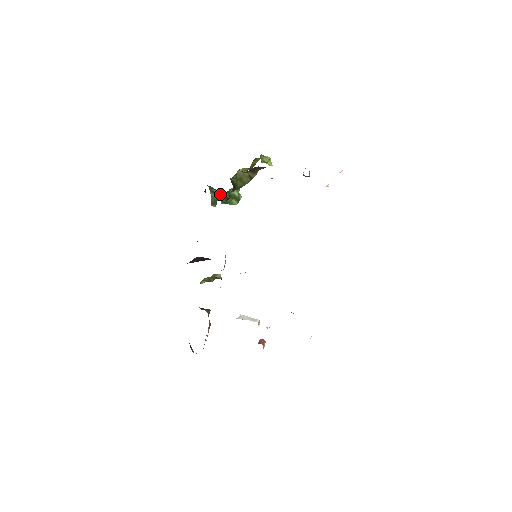
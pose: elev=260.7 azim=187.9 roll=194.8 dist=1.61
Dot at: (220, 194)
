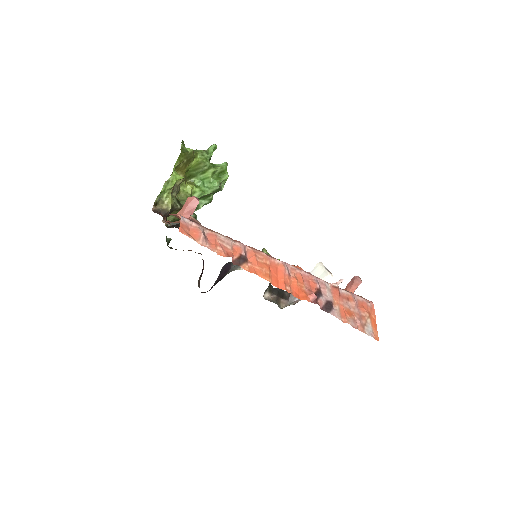
Dot at: occluded
